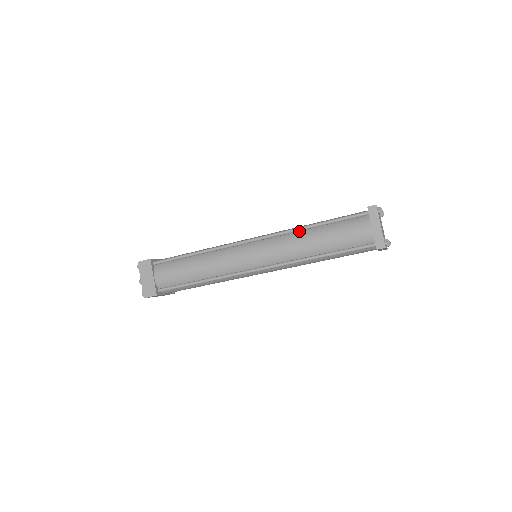
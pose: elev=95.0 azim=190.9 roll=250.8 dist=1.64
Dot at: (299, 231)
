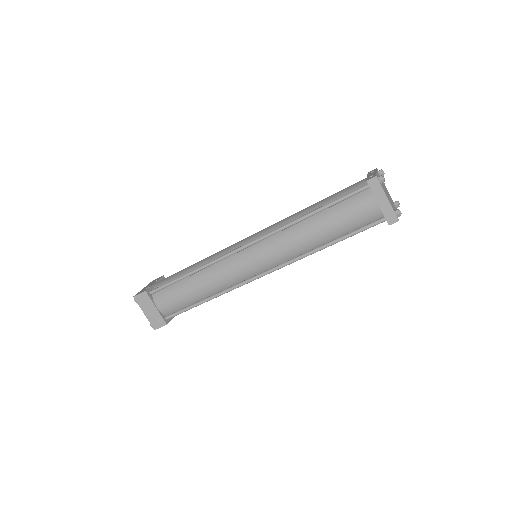
Dot at: (296, 223)
